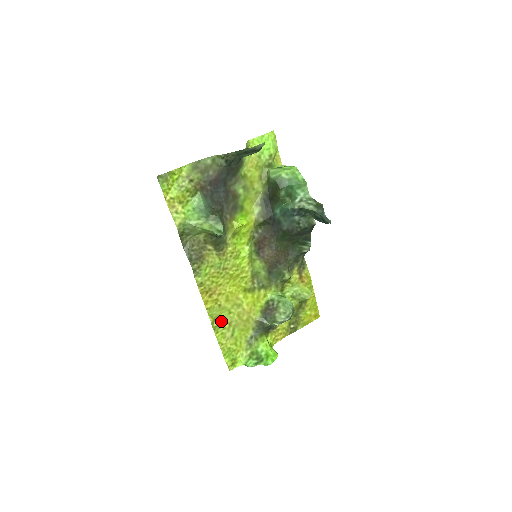
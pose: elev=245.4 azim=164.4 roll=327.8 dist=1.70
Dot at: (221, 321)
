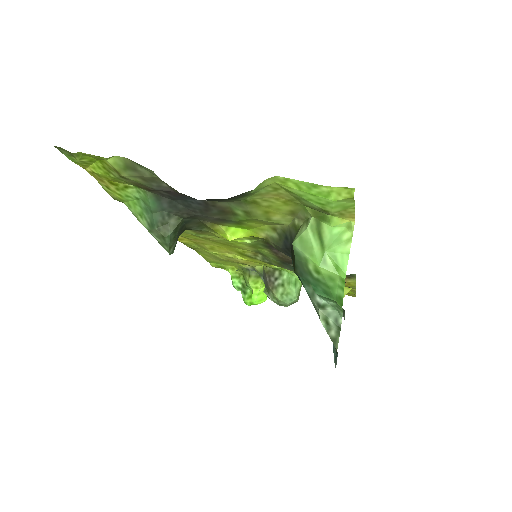
Dot at: (204, 251)
